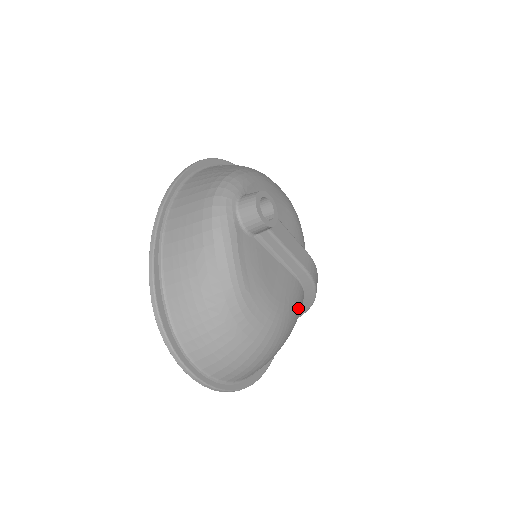
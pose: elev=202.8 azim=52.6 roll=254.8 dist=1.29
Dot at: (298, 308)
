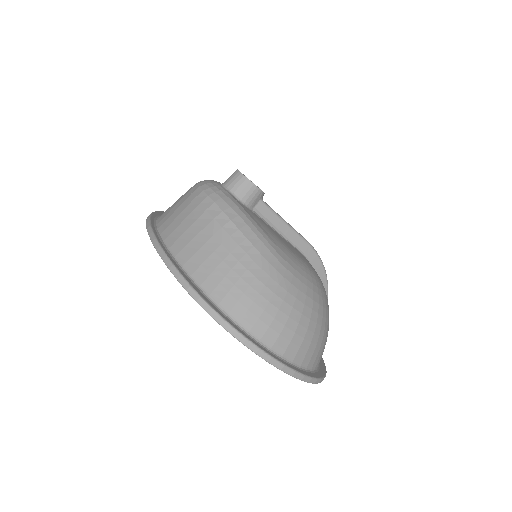
Dot at: occluded
